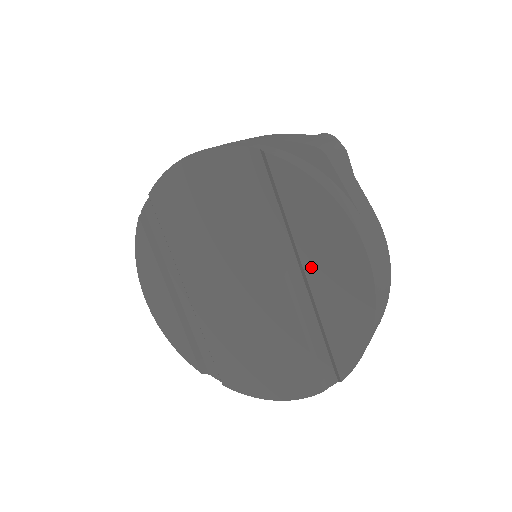
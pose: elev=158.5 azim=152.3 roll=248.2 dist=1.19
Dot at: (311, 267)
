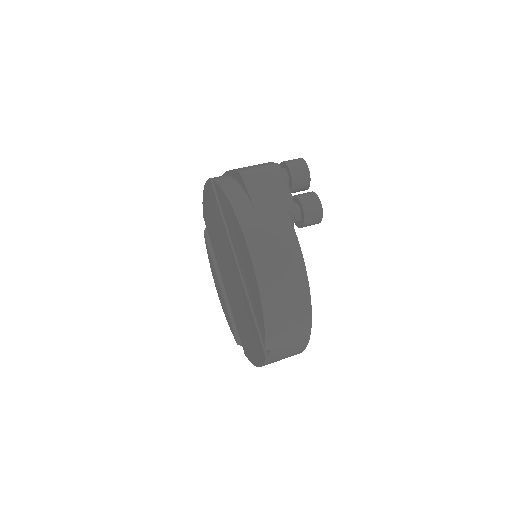
Dot at: (238, 256)
